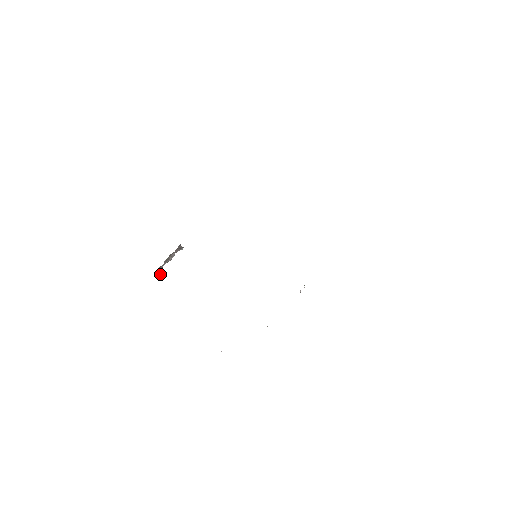
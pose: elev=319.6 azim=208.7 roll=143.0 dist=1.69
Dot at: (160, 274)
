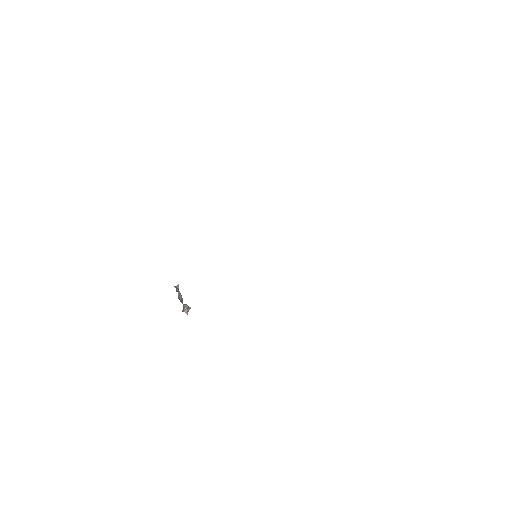
Dot at: (188, 311)
